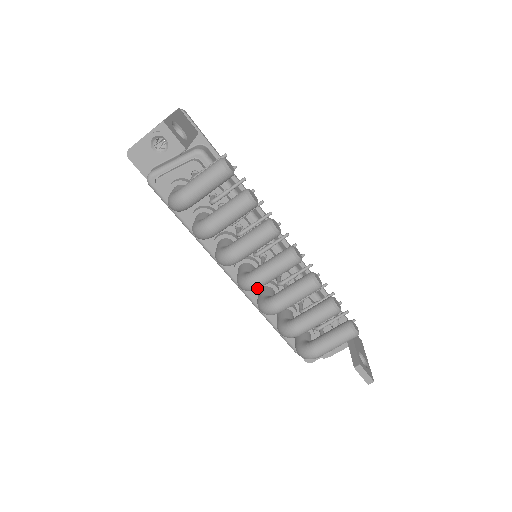
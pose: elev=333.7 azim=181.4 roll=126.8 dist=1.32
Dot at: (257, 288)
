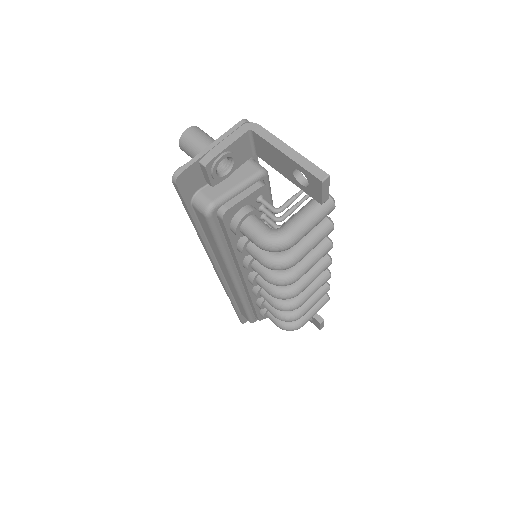
Dot at: (296, 295)
